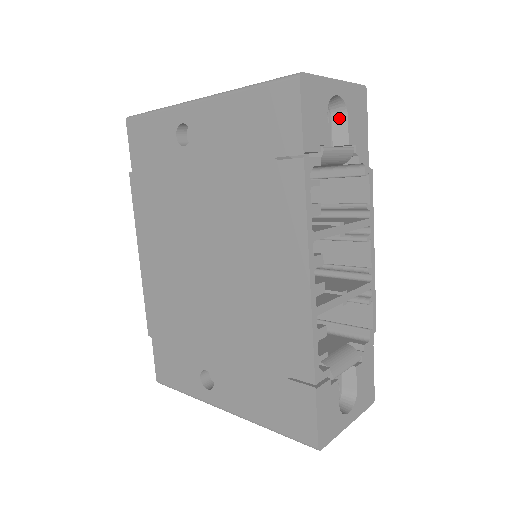
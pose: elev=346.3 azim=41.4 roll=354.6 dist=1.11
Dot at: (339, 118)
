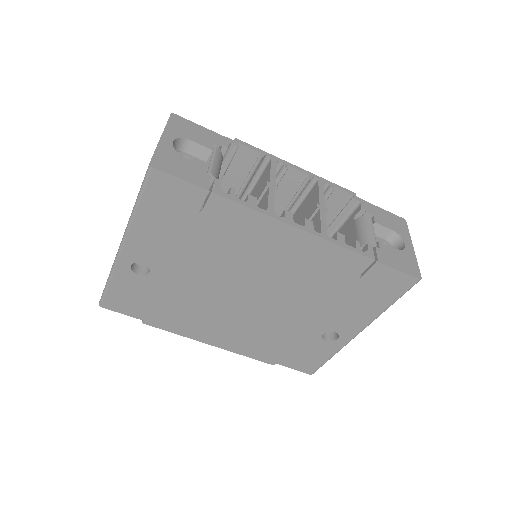
Dot at: (188, 147)
